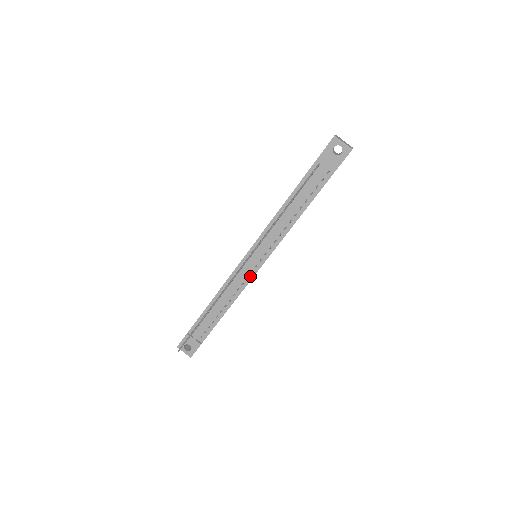
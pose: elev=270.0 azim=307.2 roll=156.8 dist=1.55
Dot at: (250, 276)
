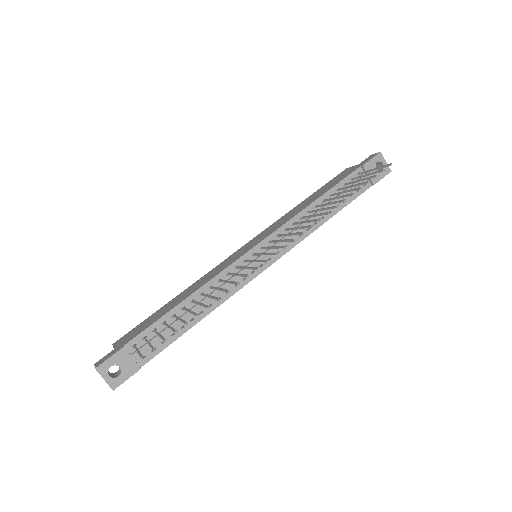
Dot at: (249, 277)
